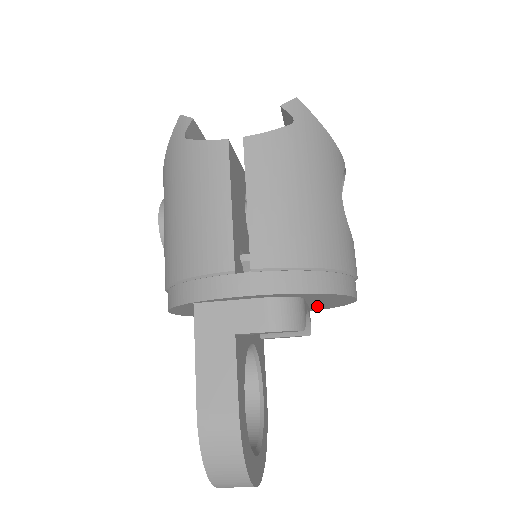
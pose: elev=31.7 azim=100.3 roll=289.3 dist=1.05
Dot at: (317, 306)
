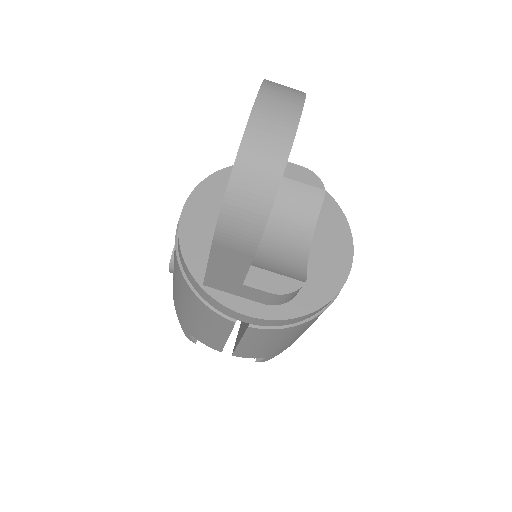
Dot at: (311, 277)
